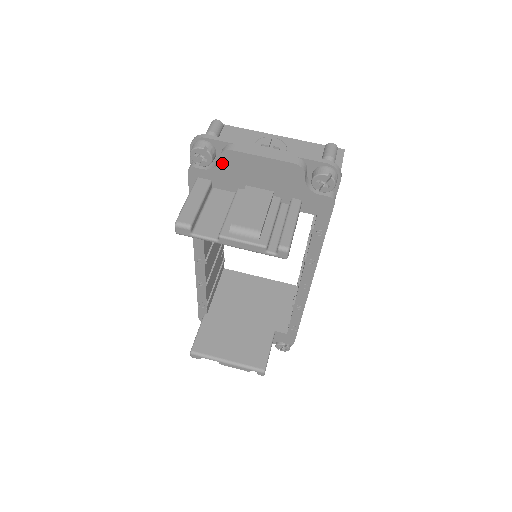
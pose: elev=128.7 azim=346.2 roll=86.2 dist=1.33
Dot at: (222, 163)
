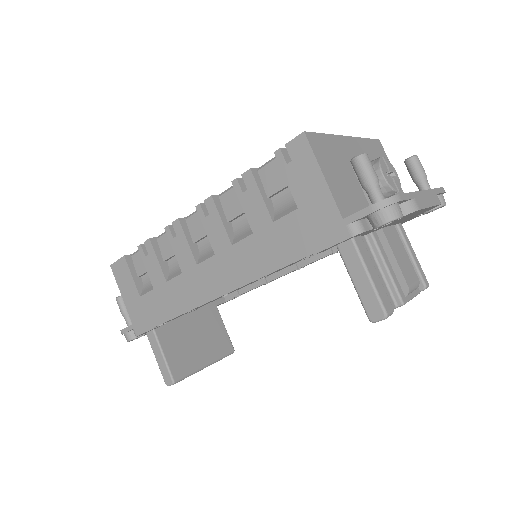
Dot at: occluded
